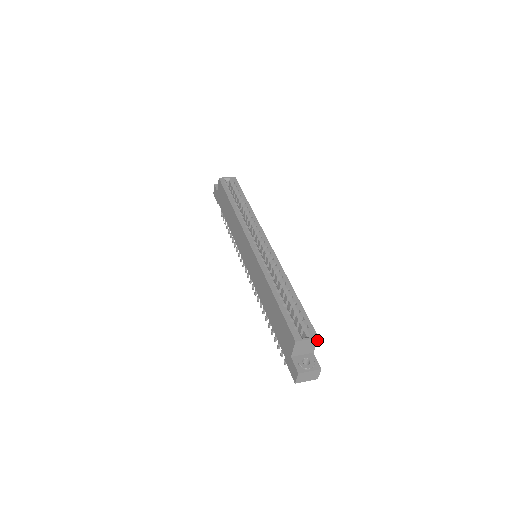
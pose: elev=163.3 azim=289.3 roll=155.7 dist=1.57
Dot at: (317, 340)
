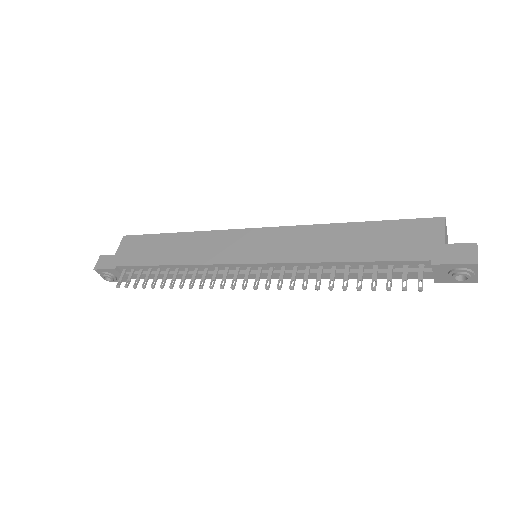
Dot at: (447, 240)
